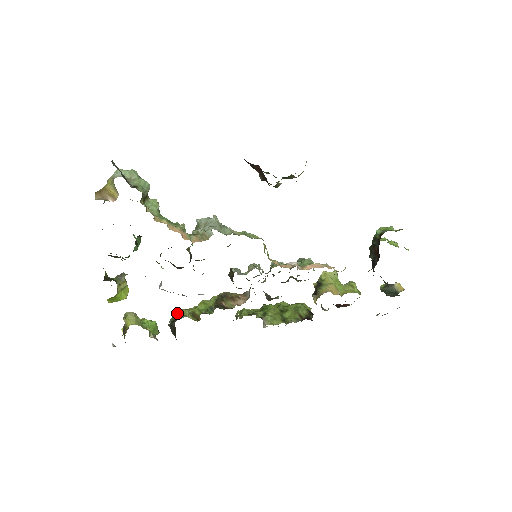
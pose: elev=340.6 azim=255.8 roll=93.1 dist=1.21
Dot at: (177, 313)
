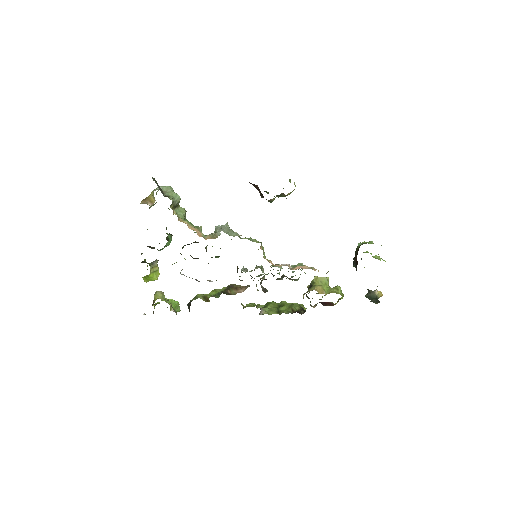
Dot at: (195, 297)
